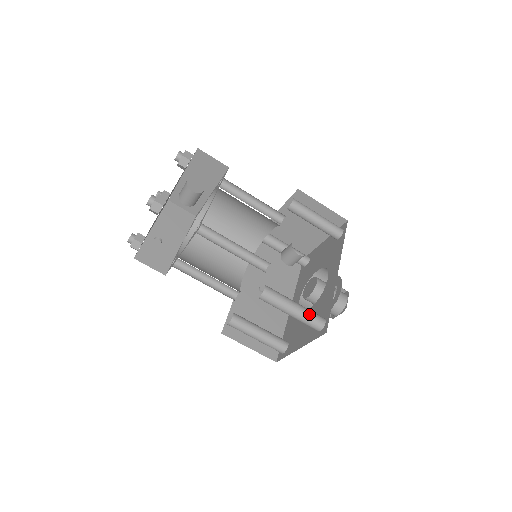
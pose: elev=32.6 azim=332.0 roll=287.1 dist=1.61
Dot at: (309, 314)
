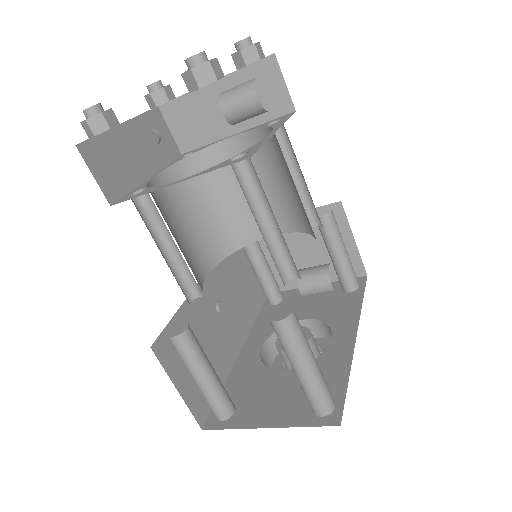
Dot at: (324, 383)
